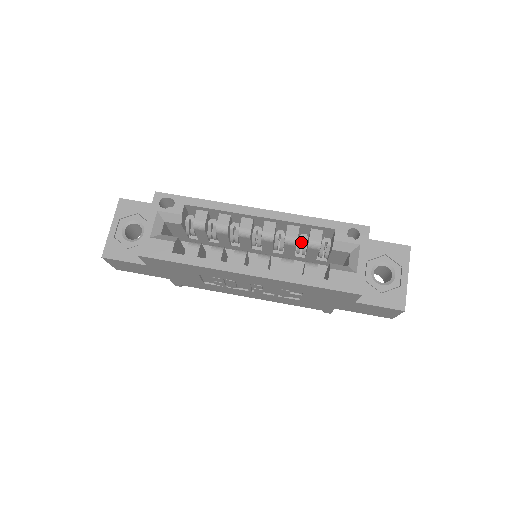
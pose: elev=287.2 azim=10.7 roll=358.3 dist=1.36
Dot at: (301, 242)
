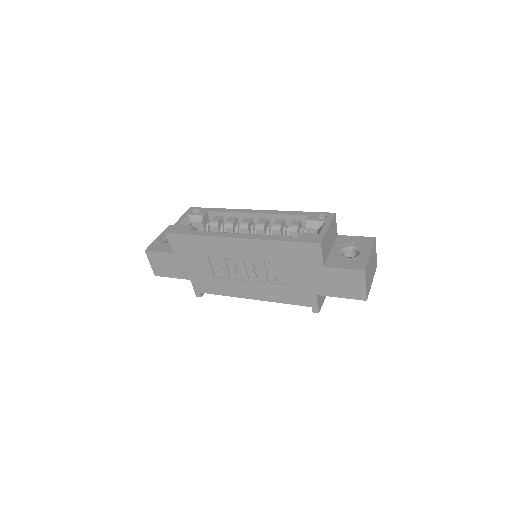
Dot at: occluded
